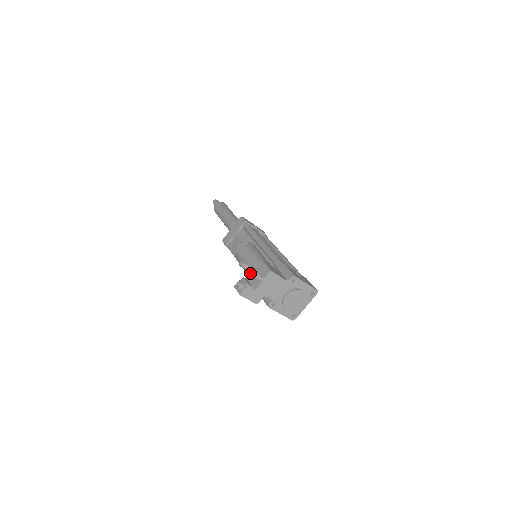
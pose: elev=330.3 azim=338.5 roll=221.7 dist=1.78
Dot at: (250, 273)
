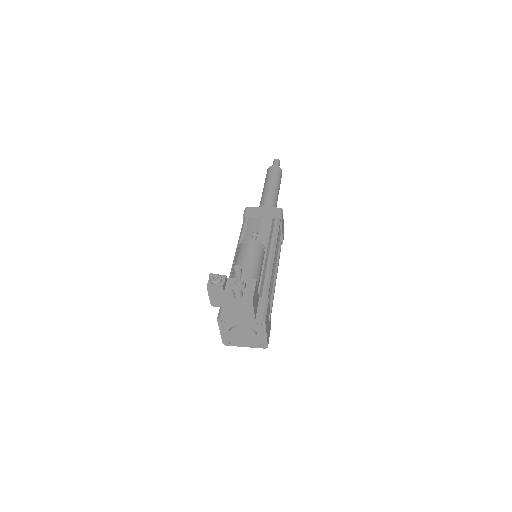
Dot at: (235, 281)
